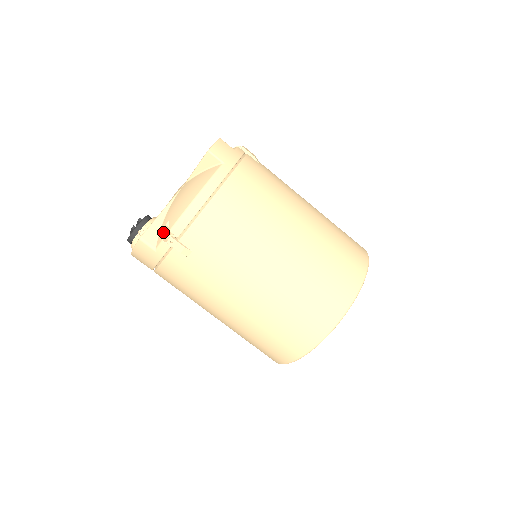
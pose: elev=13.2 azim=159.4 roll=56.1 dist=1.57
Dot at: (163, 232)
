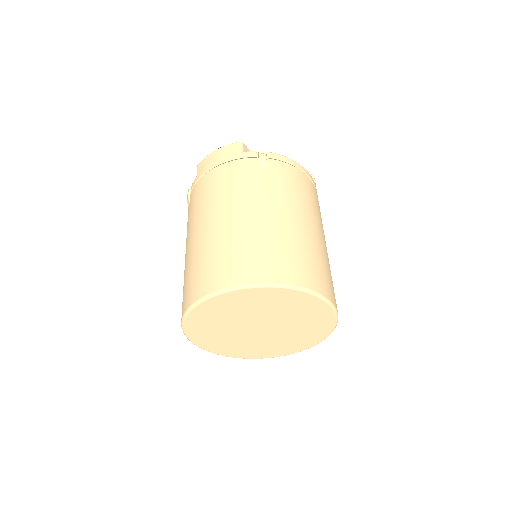
Dot at: occluded
